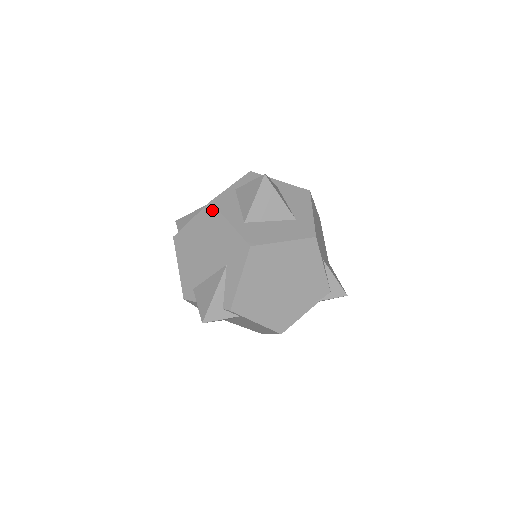
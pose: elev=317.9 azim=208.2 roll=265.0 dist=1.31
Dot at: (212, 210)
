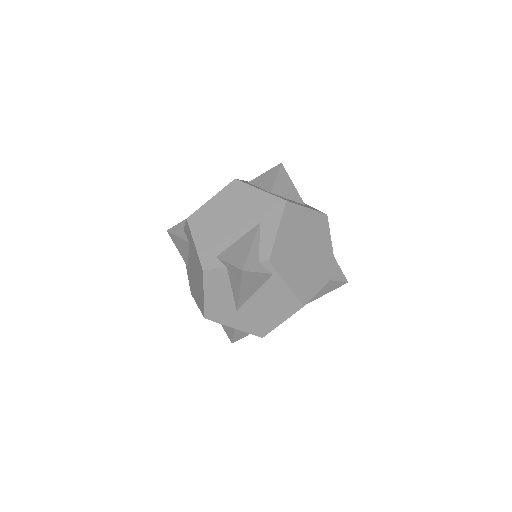
Dot at: (238, 185)
